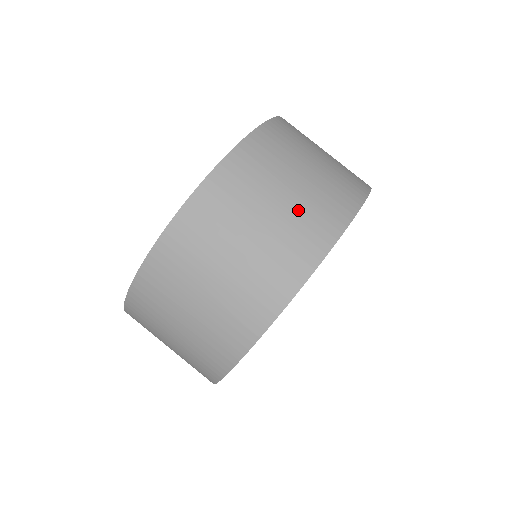
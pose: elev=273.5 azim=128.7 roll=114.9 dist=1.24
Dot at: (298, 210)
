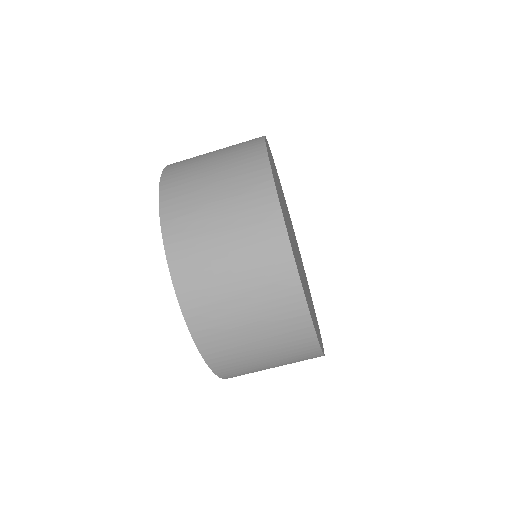
Dot at: (283, 359)
